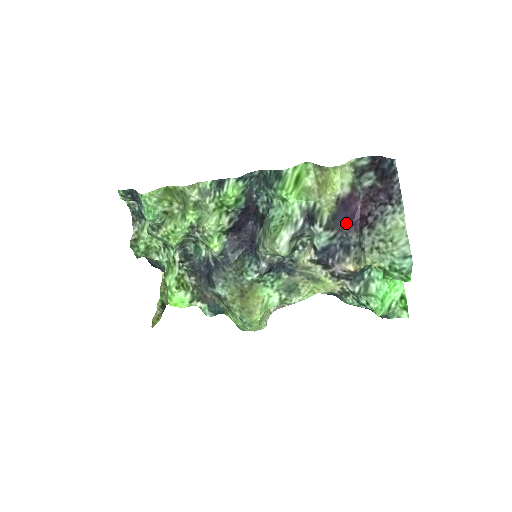
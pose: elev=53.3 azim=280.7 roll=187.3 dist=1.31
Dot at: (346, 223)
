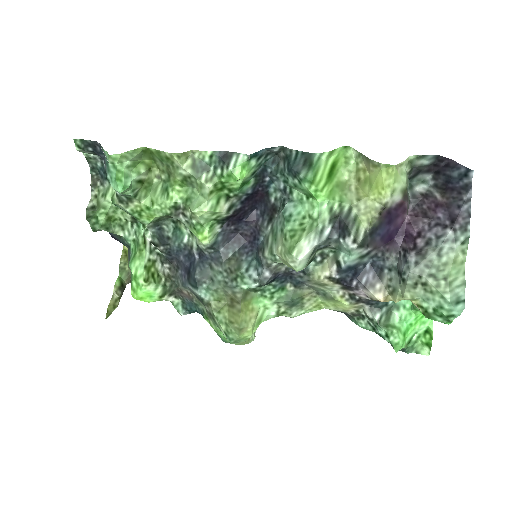
Dot at: (385, 239)
